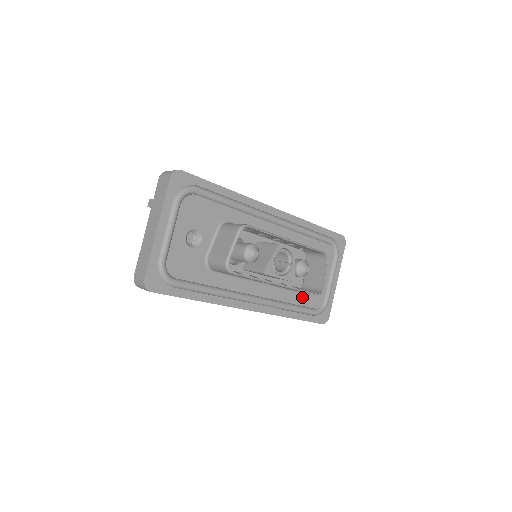
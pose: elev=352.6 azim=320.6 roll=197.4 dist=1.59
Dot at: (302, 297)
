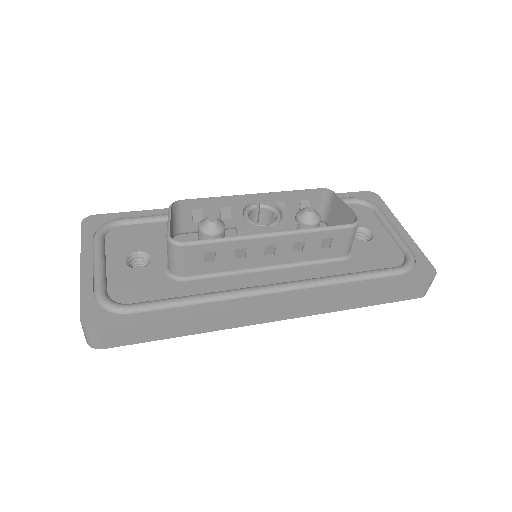
Dot at: (360, 262)
